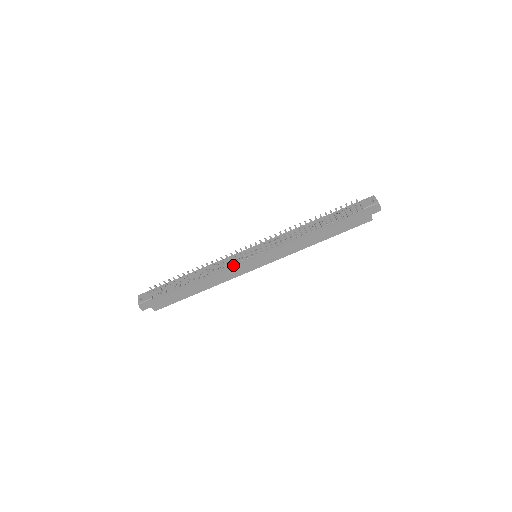
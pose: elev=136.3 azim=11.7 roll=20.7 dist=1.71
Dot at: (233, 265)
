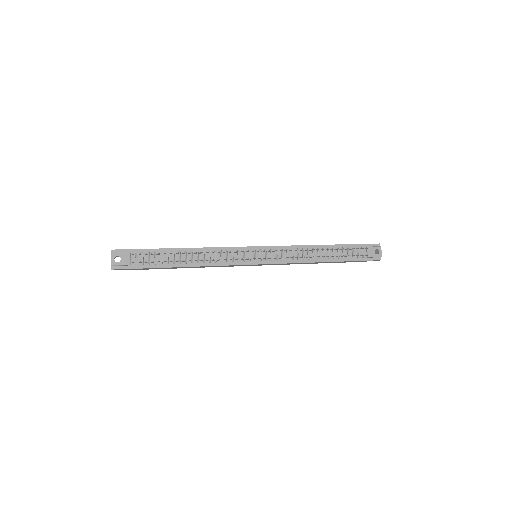
Dot at: (233, 262)
